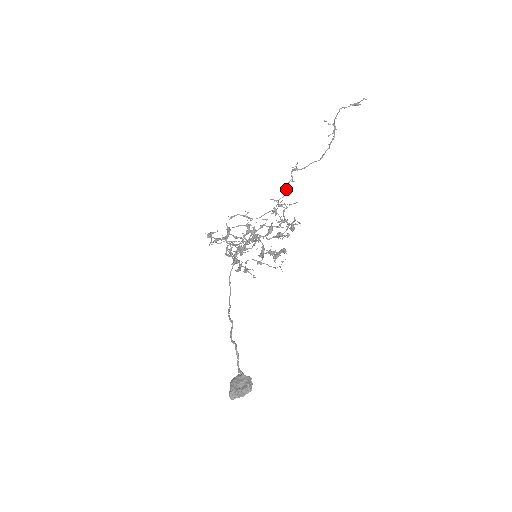
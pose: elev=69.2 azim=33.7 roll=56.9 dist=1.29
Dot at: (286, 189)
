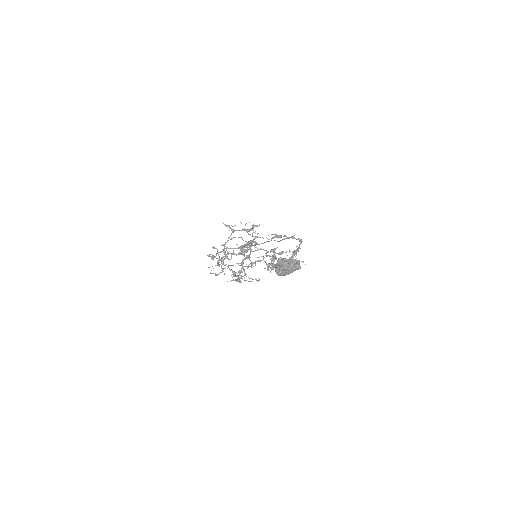
Dot at: occluded
